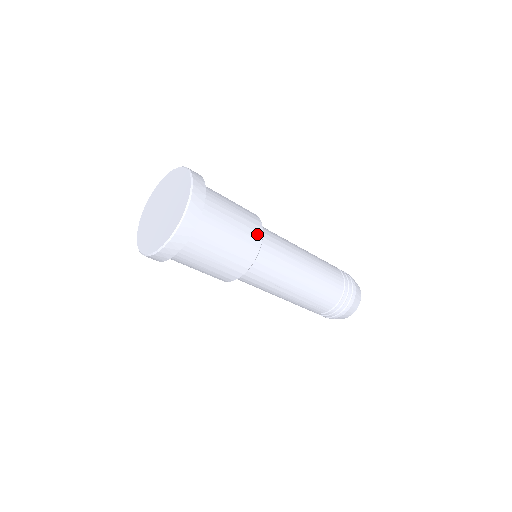
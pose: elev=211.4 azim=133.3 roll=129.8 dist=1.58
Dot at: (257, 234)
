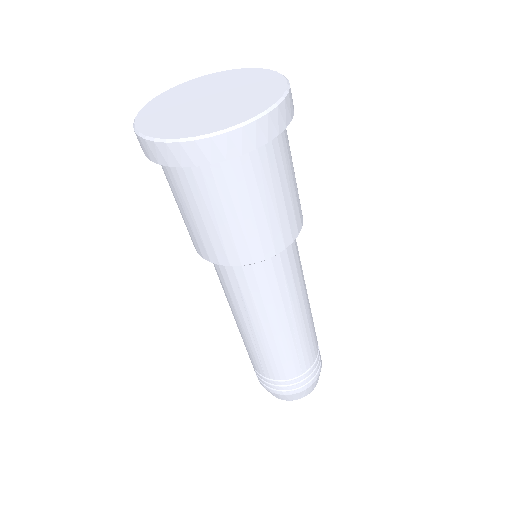
Dot at: occluded
